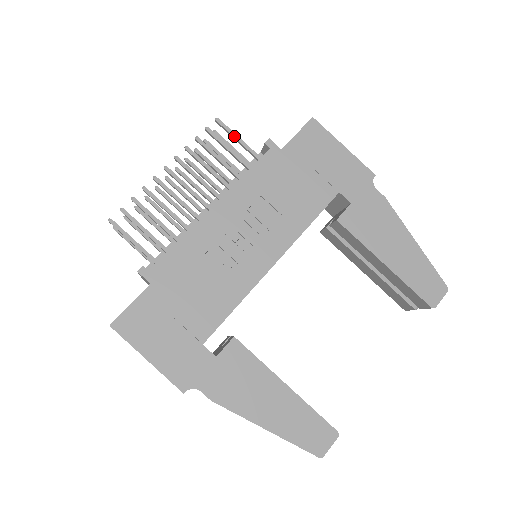
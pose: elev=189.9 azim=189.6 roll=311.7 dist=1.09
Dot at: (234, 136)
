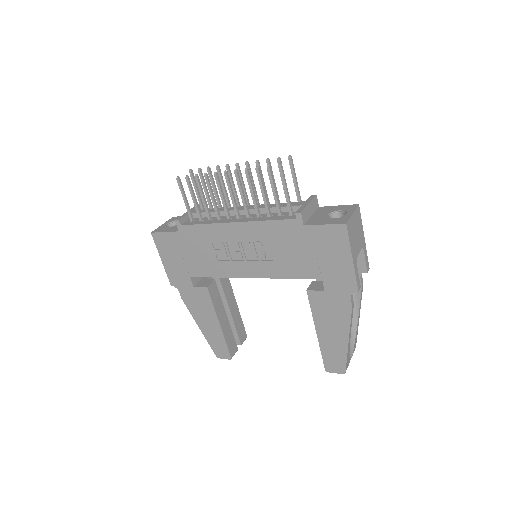
Dot at: (284, 187)
